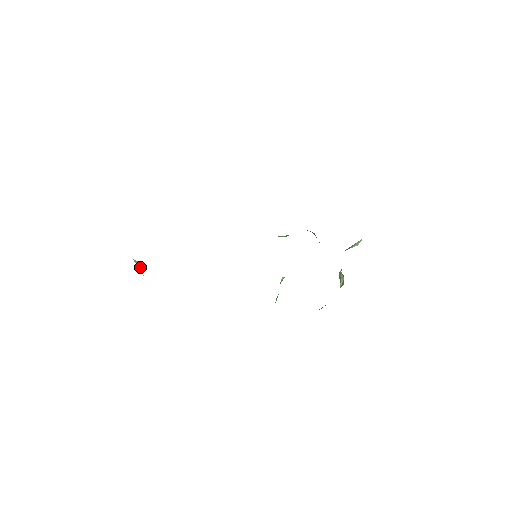
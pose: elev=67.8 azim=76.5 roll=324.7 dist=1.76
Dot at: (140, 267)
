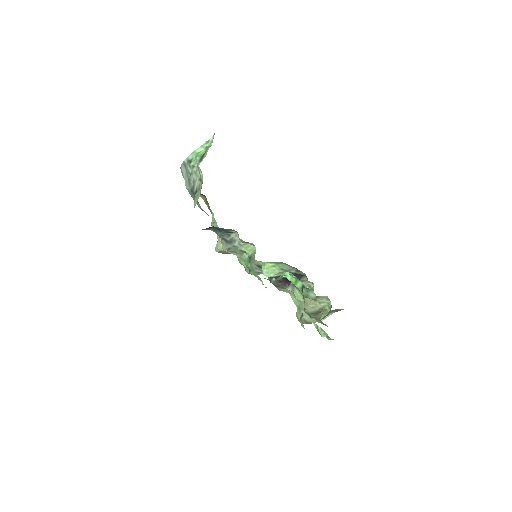
Dot at: (202, 153)
